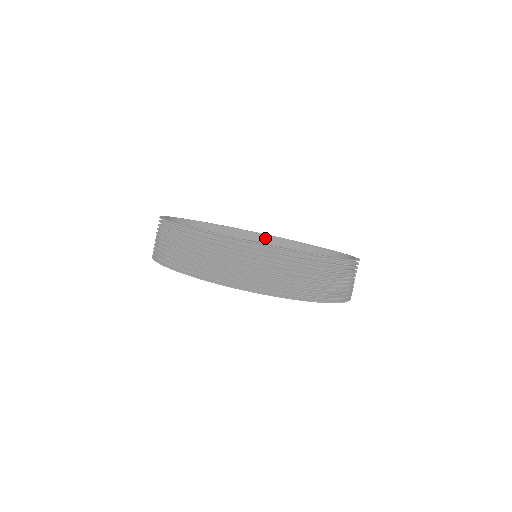
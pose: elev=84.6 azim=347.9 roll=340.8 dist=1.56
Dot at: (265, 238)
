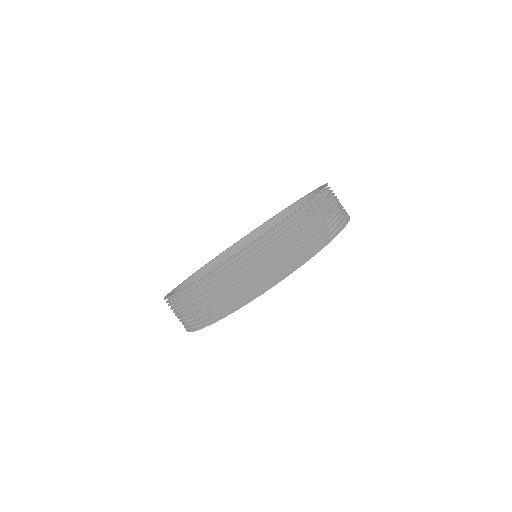
Dot at: (226, 255)
